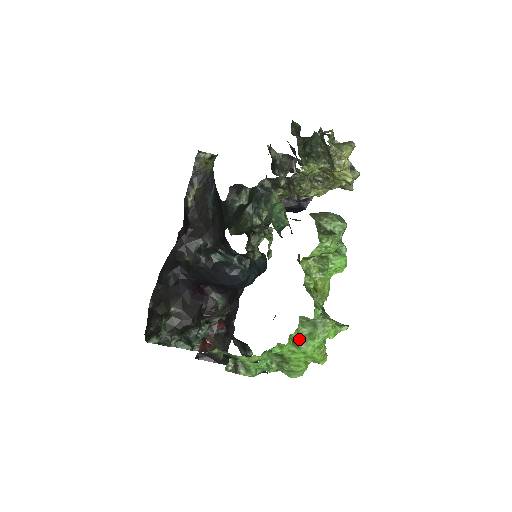
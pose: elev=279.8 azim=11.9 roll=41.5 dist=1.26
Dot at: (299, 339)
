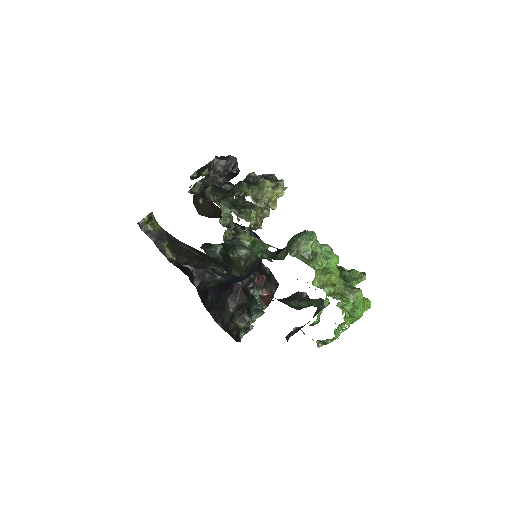
Dot at: (350, 315)
